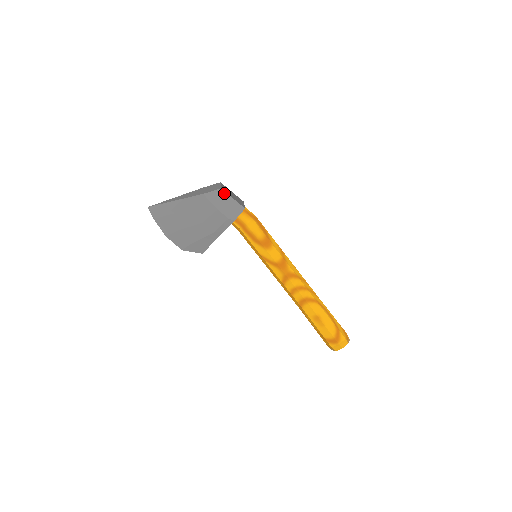
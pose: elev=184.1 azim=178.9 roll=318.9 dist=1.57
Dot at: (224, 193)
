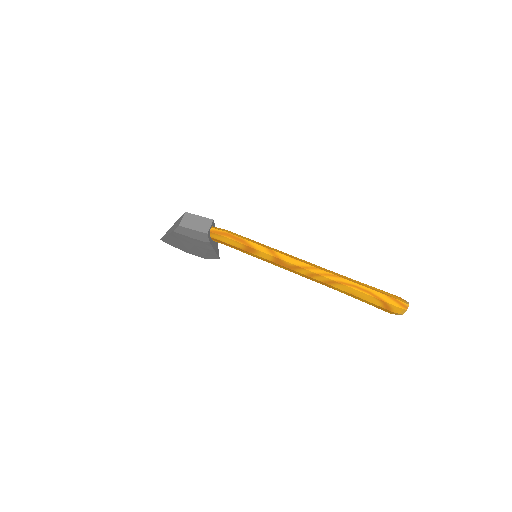
Dot at: (184, 228)
